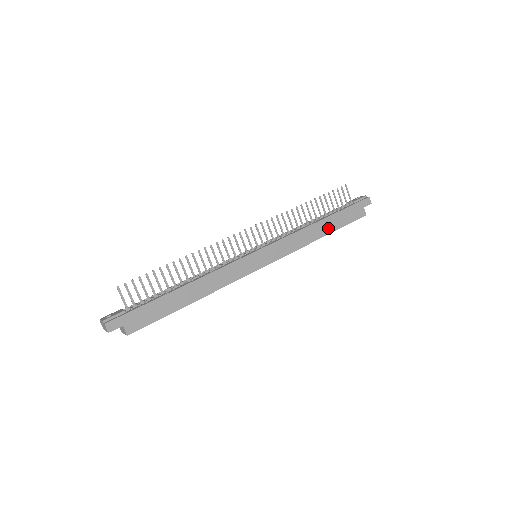
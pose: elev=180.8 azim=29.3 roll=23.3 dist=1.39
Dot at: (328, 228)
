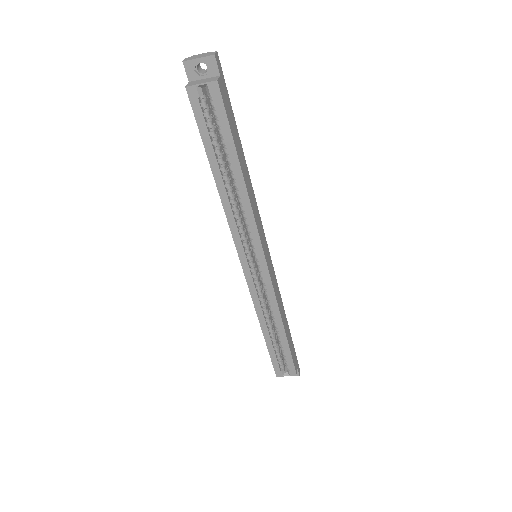
Dot at: (287, 332)
